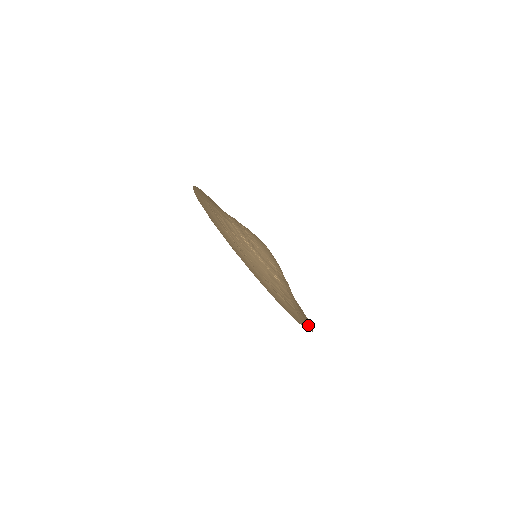
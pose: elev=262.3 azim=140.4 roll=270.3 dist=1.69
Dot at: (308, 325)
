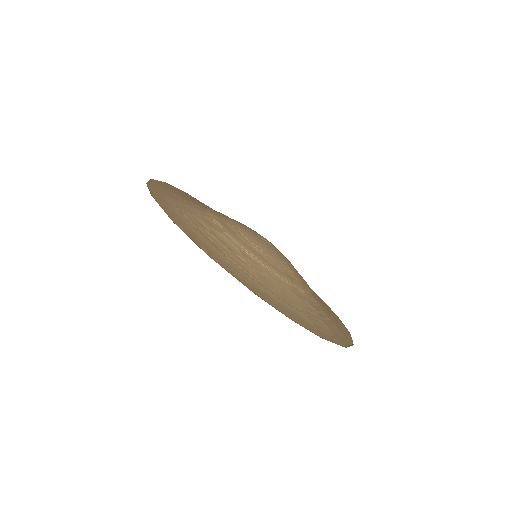
Dot at: (342, 326)
